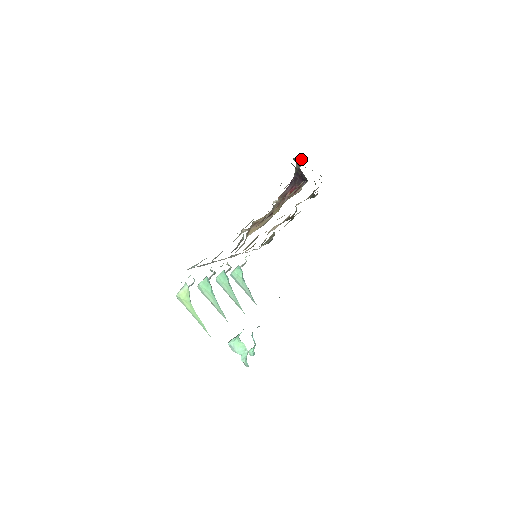
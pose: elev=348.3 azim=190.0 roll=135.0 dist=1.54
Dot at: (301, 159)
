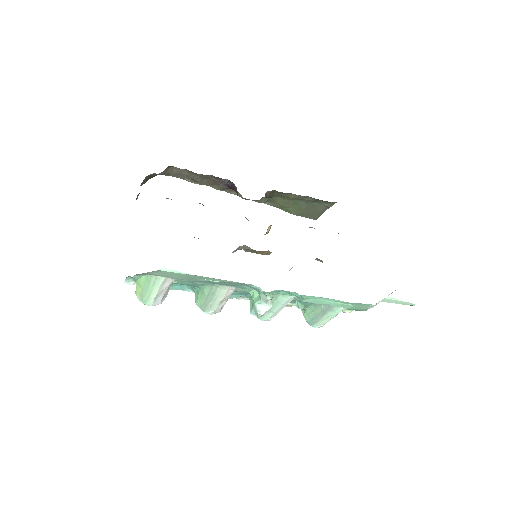
Dot at: (282, 209)
